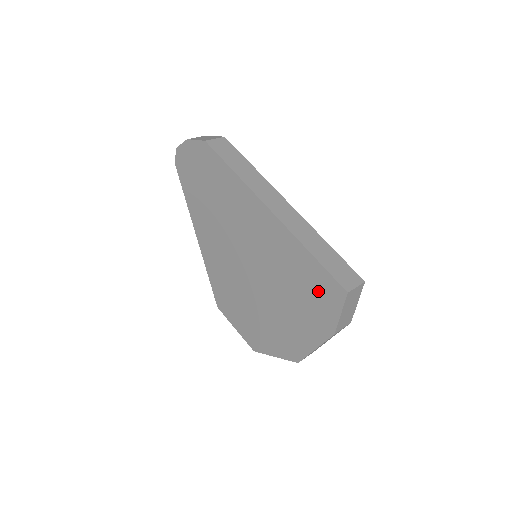
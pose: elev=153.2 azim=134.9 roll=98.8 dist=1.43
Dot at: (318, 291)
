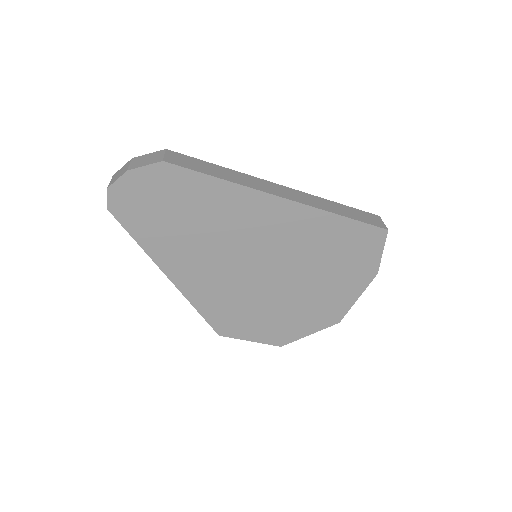
Dot at: (355, 246)
